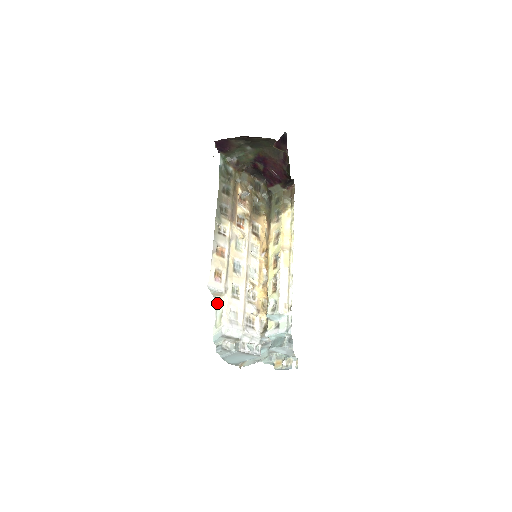
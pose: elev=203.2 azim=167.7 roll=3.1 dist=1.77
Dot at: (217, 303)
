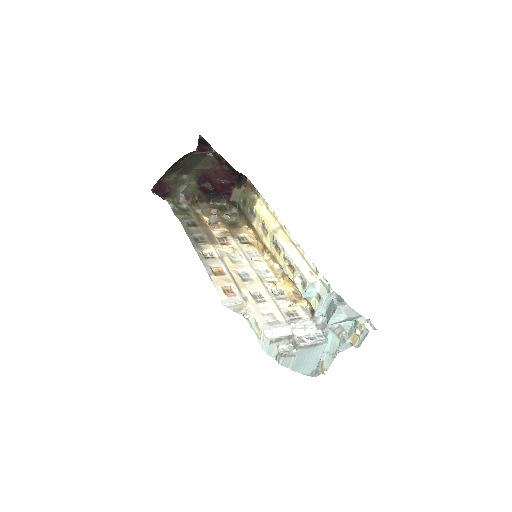
Dot at: (245, 317)
